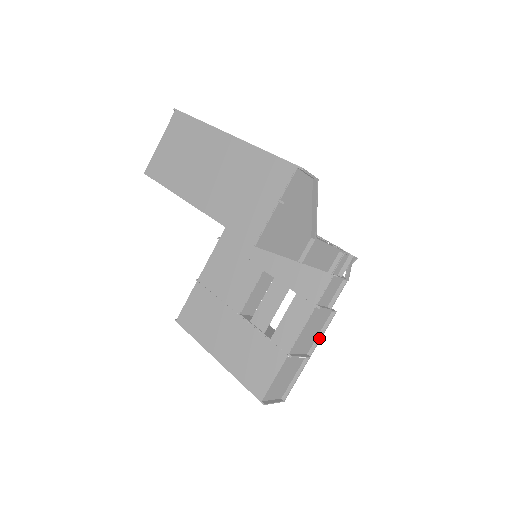
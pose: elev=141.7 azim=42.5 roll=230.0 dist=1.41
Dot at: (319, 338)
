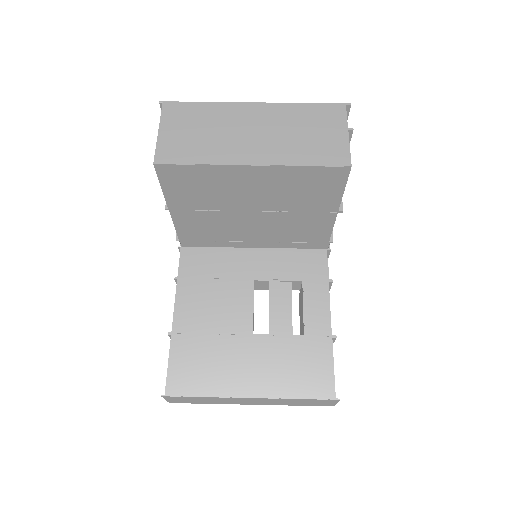
Dot at: occluded
